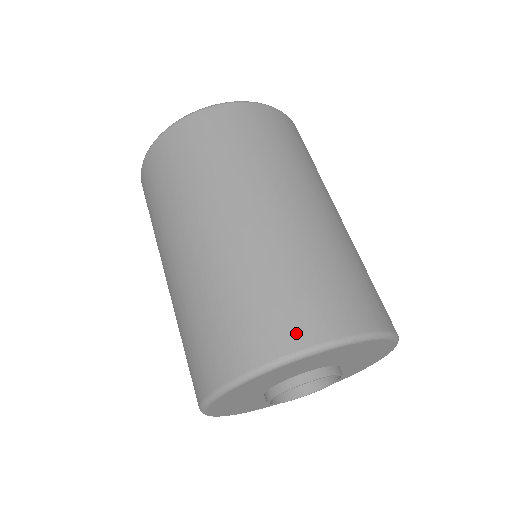
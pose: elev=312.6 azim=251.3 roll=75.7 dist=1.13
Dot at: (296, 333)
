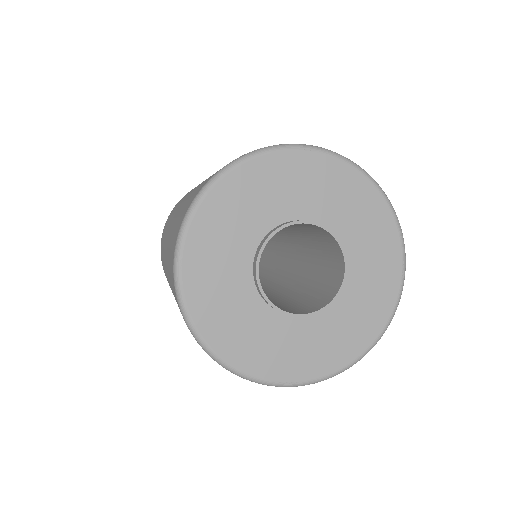
Dot at: occluded
